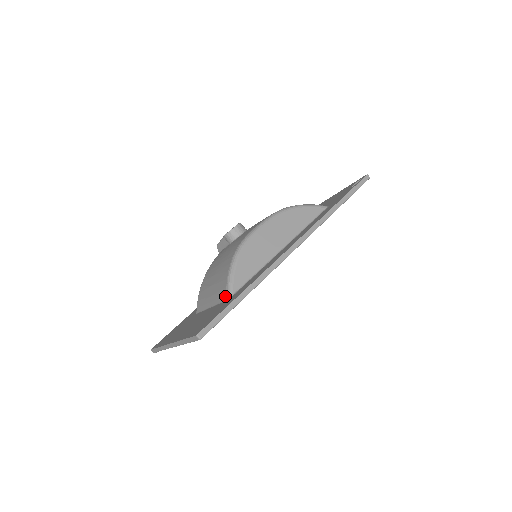
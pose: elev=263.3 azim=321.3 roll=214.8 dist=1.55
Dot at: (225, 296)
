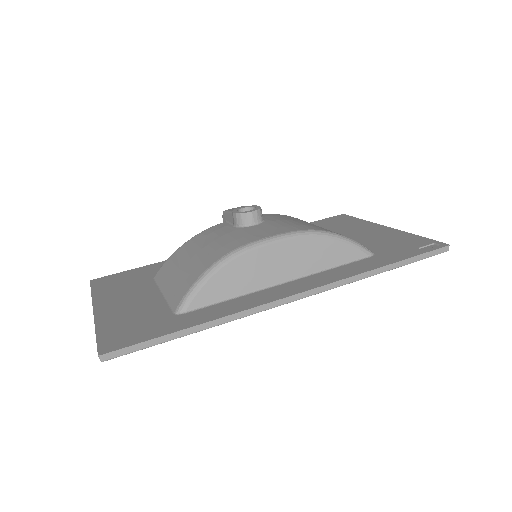
Dot at: (176, 306)
